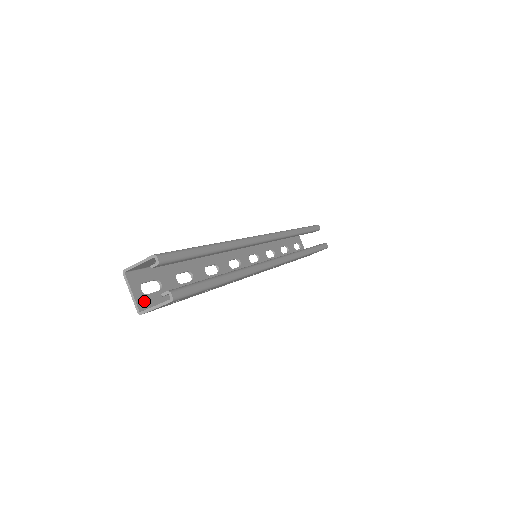
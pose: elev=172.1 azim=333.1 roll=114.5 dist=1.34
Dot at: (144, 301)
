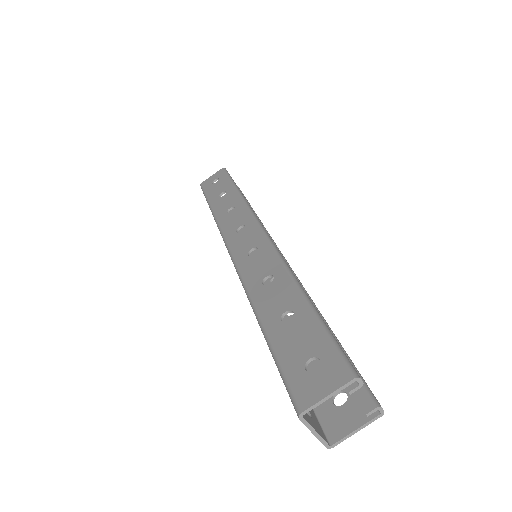
Dot at: (318, 427)
